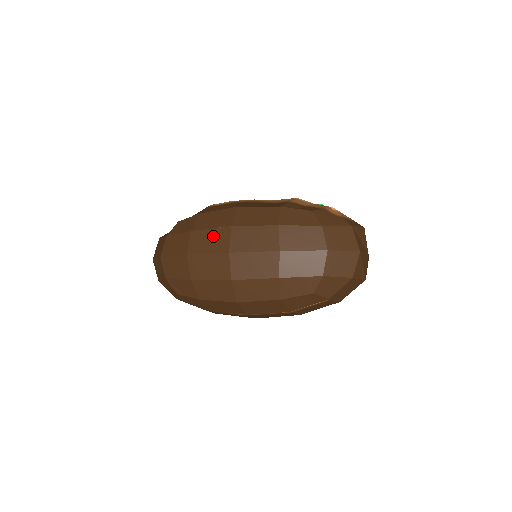
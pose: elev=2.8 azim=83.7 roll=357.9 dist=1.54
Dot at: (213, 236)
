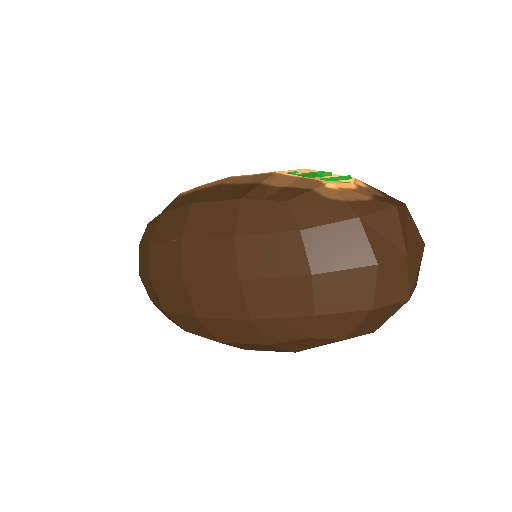
Dot at: (167, 254)
